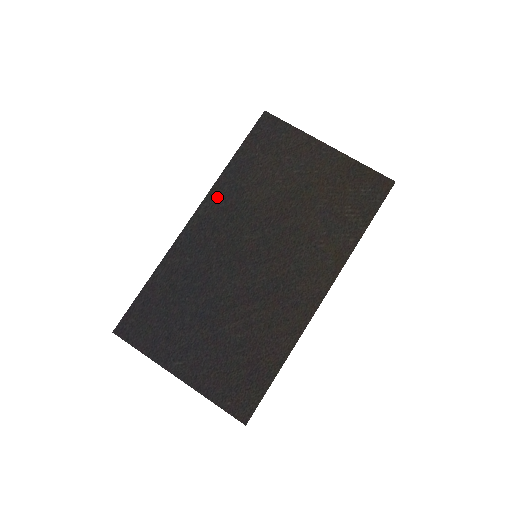
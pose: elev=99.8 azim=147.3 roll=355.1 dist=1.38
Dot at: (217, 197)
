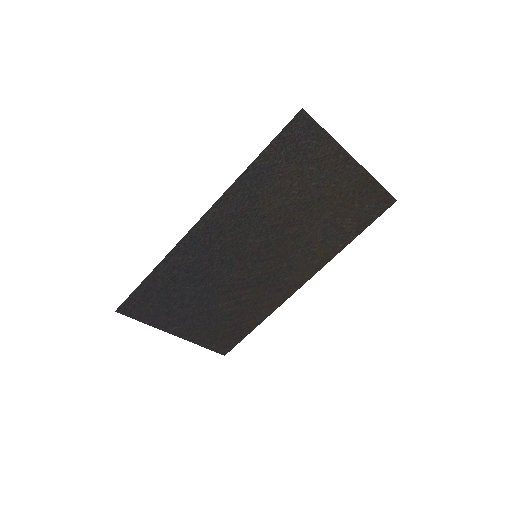
Dot at: (228, 203)
